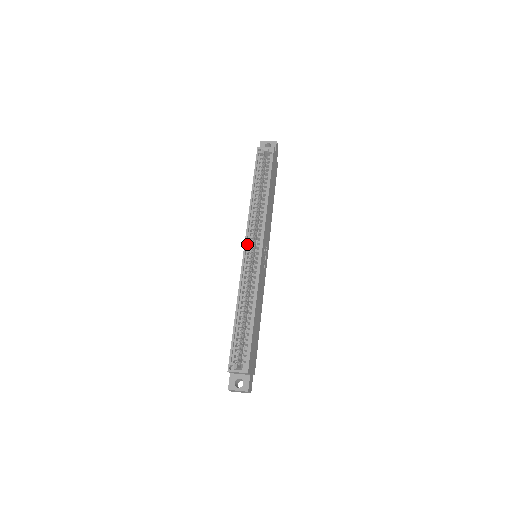
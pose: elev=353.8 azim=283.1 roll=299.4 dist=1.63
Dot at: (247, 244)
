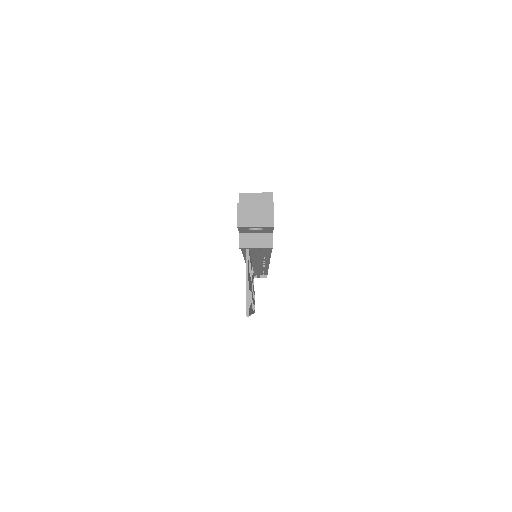
Dot at: occluded
